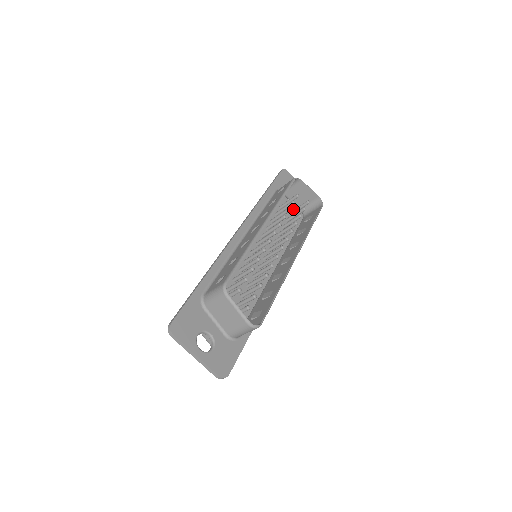
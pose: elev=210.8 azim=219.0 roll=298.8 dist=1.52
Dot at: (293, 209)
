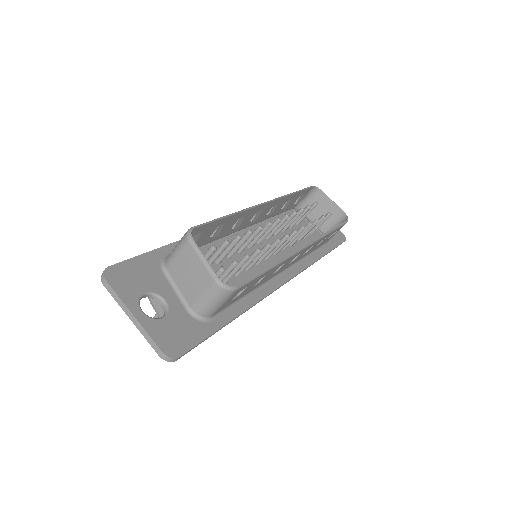
Dot at: occluded
